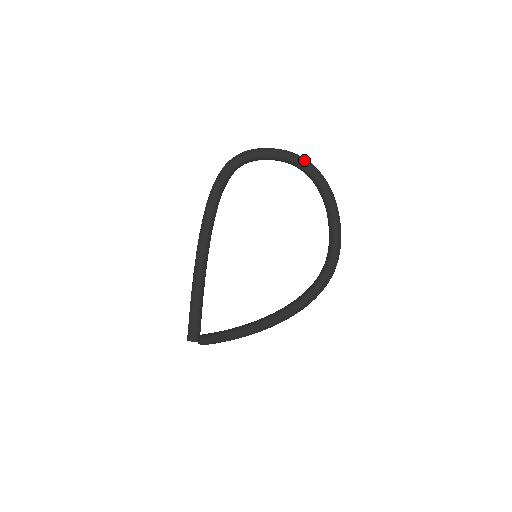
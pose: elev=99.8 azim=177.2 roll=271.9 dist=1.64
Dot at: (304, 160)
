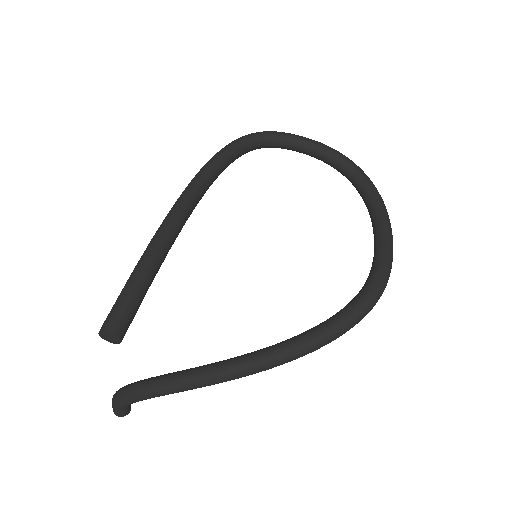
Dot at: (349, 159)
